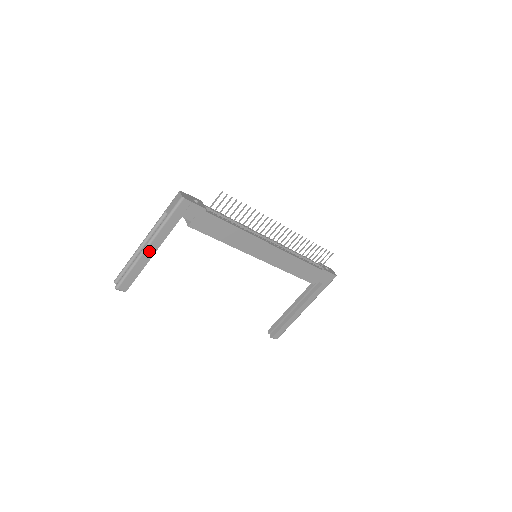
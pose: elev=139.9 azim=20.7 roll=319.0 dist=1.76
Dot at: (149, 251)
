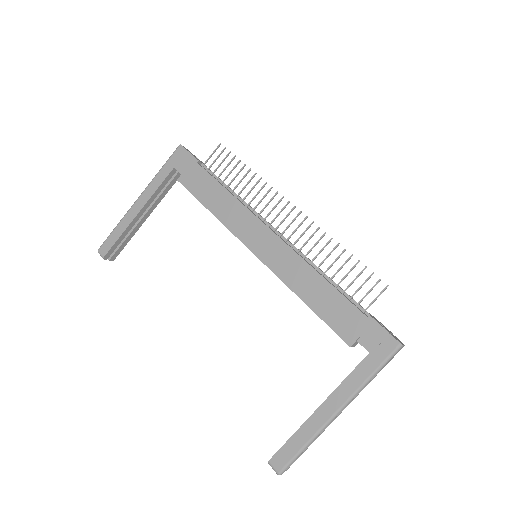
Dot at: (137, 206)
